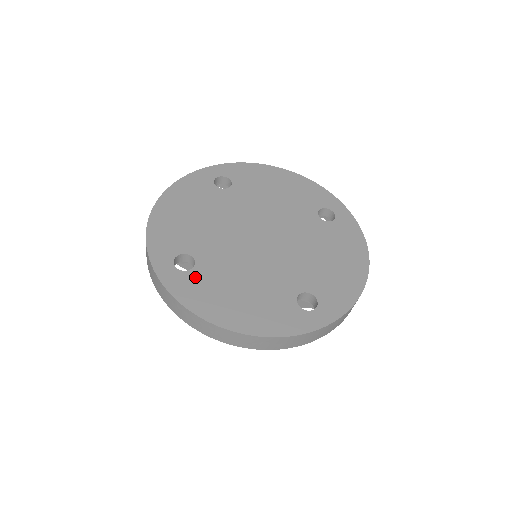
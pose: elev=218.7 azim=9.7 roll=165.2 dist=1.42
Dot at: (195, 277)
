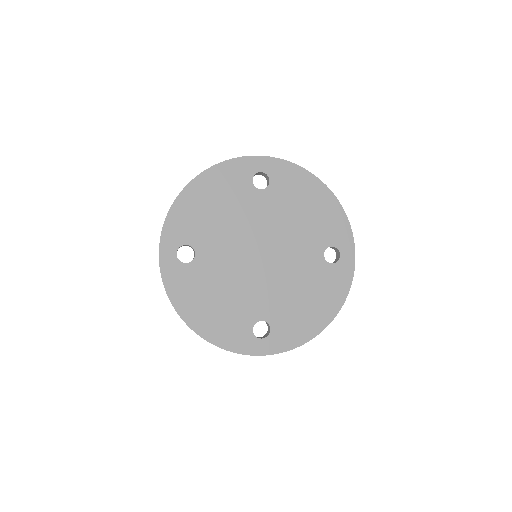
Dot at: (187, 271)
